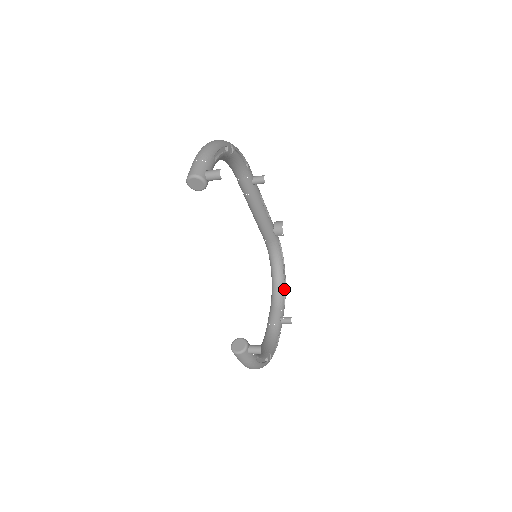
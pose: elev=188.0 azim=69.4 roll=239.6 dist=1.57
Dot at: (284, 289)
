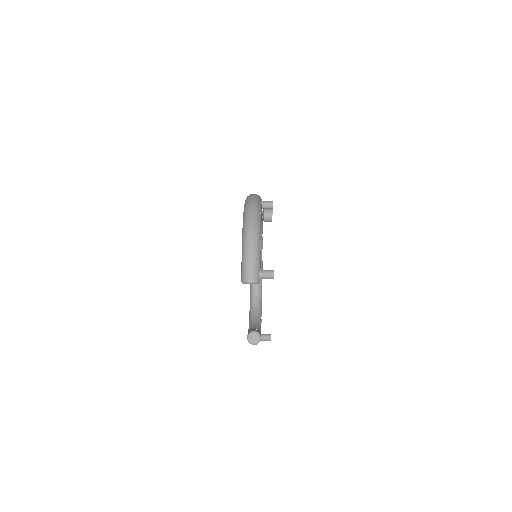
Dot at: occluded
